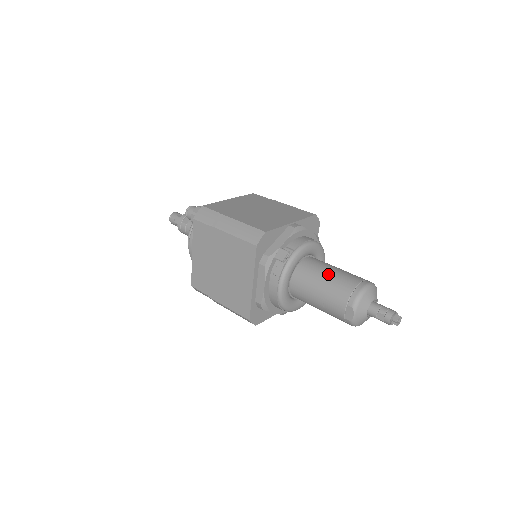
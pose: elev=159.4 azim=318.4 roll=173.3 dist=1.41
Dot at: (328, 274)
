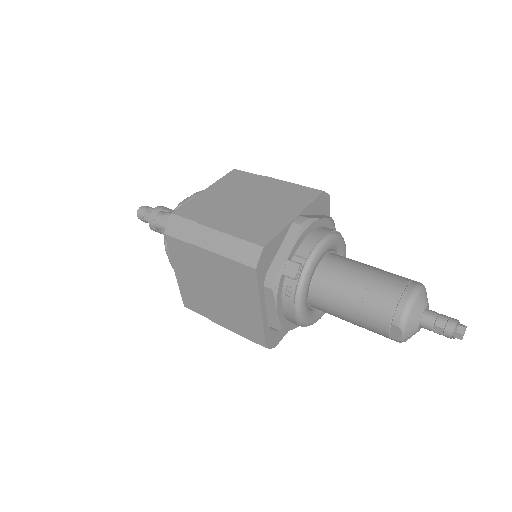
Dot at: (358, 282)
